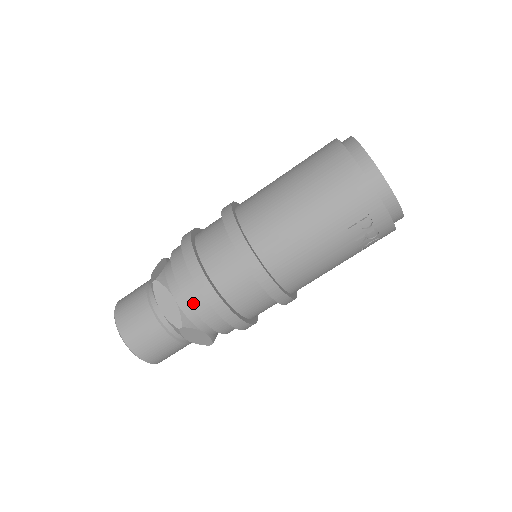
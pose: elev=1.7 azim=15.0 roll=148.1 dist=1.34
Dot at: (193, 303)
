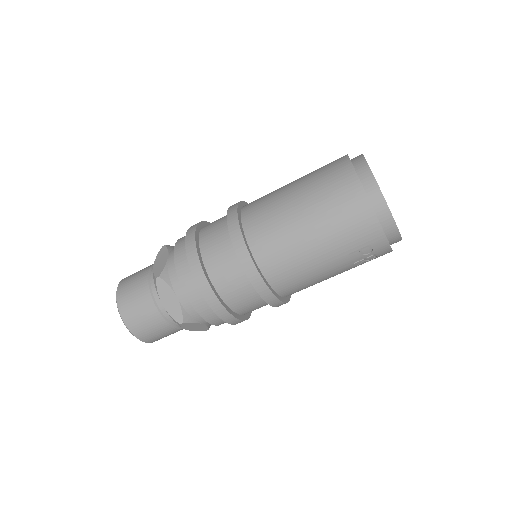
Dot at: (195, 304)
